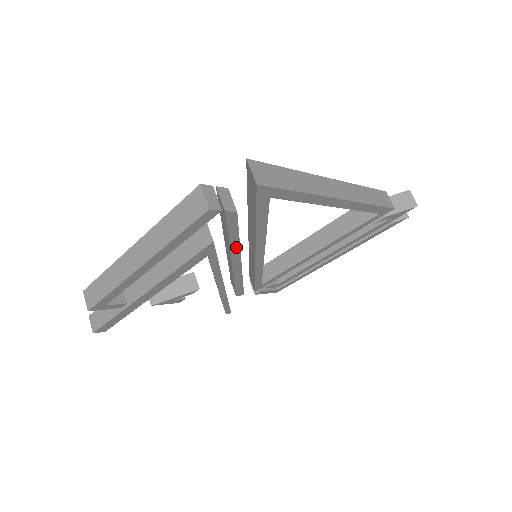
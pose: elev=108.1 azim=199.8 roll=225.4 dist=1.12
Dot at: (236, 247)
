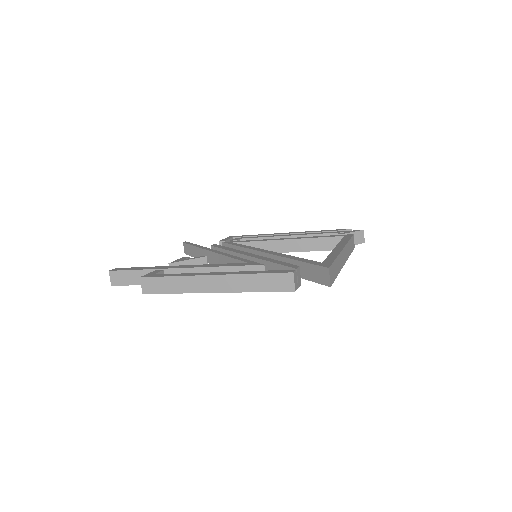
Dot at: occluded
